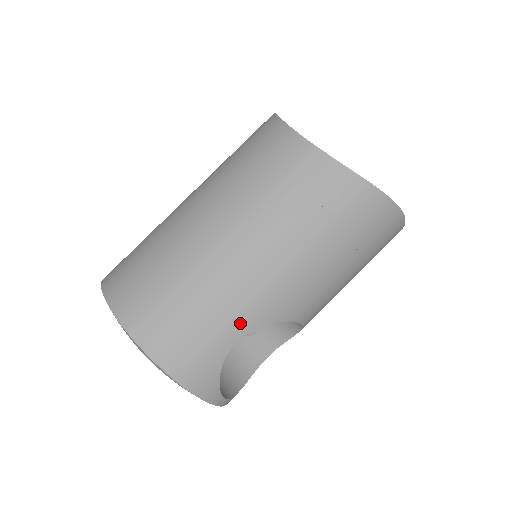
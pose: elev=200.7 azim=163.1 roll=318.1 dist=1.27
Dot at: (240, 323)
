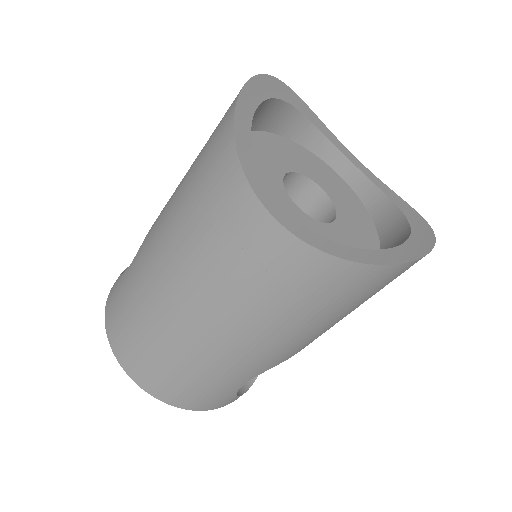
Dot at: (243, 378)
